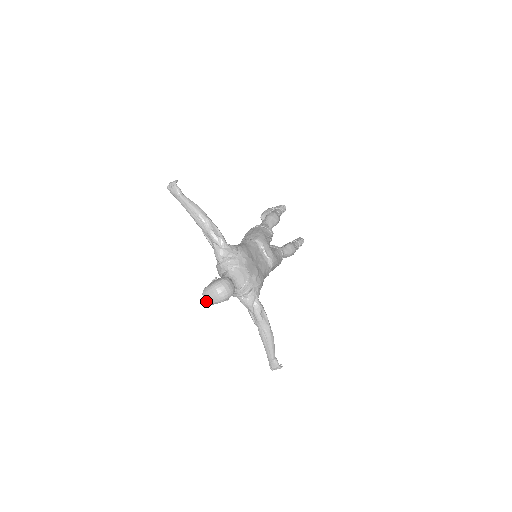
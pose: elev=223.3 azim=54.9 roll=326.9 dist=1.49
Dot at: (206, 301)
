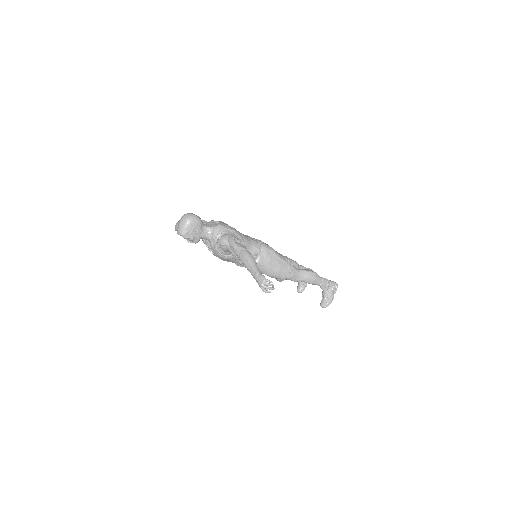
Dot at: (179, 234)
